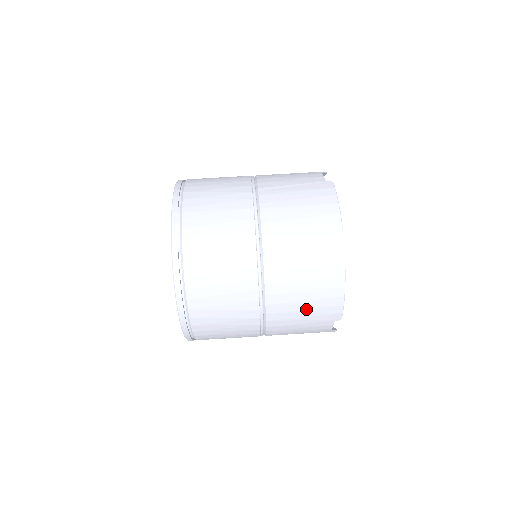
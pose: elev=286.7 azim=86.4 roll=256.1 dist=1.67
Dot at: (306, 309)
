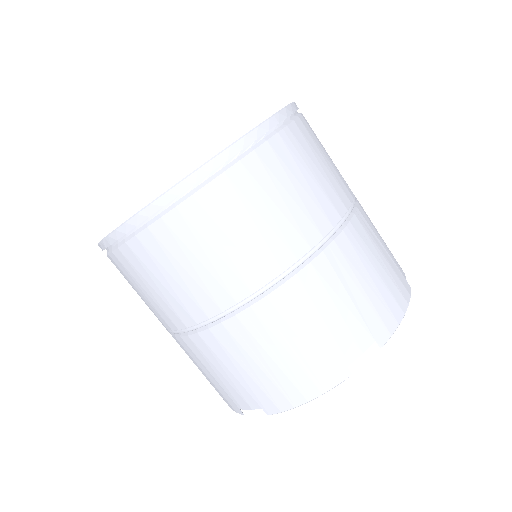
Dot at: (260, 367)
